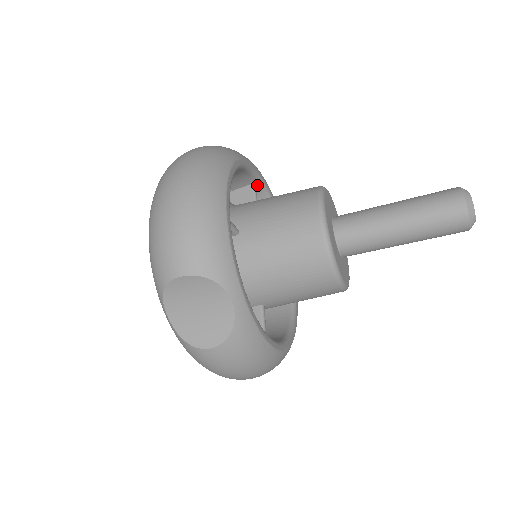
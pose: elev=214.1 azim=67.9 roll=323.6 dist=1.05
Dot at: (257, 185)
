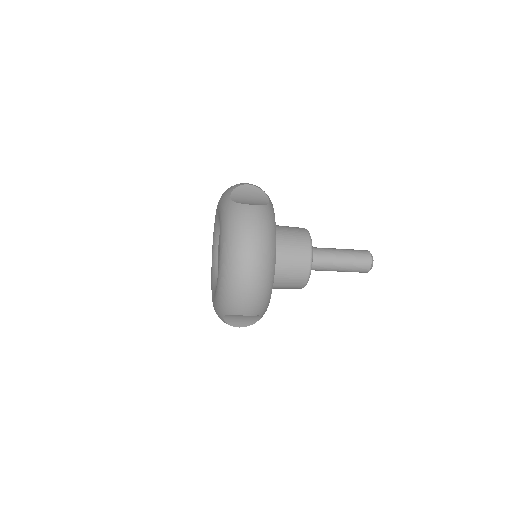
Dot at: occluded
